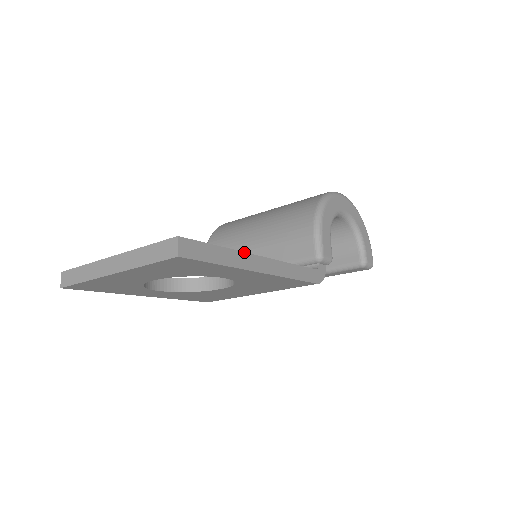
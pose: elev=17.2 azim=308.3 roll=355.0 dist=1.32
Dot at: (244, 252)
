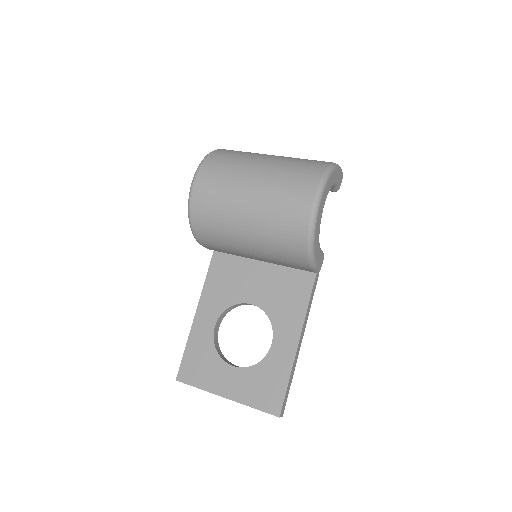
Dot at: (294, 360)
